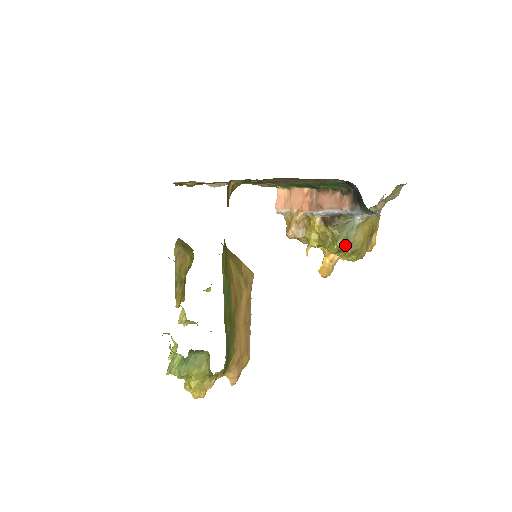
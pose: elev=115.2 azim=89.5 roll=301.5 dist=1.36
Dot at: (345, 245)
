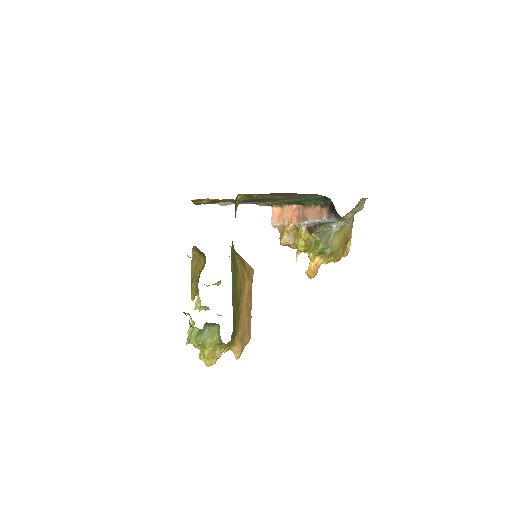
Dot at: (325, 248)
